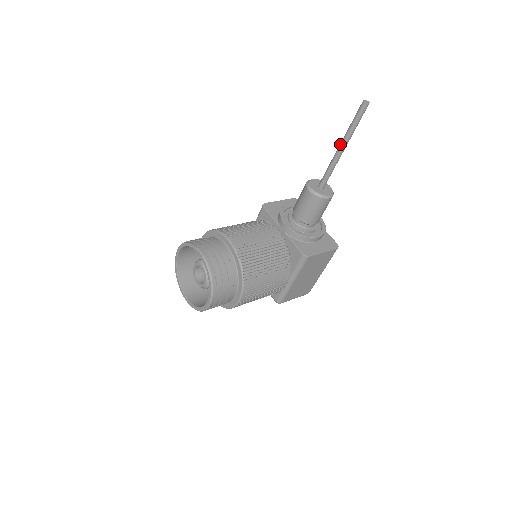
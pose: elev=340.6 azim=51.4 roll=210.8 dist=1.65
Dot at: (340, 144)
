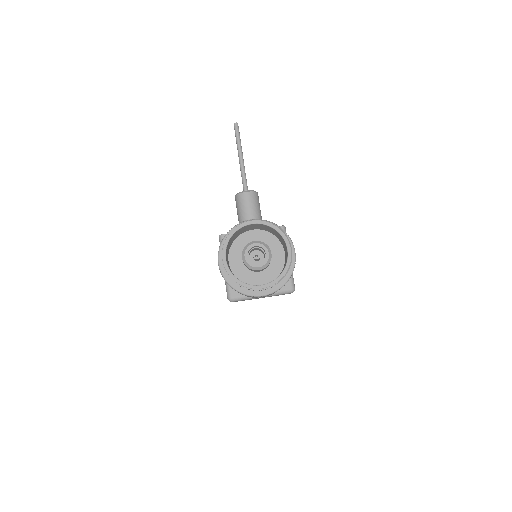
Dot at: (239, 155)
